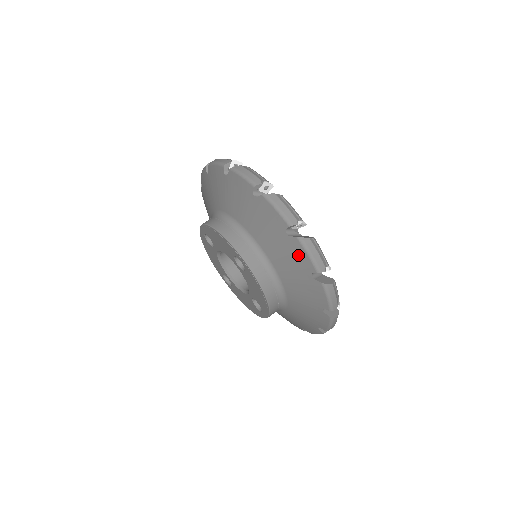
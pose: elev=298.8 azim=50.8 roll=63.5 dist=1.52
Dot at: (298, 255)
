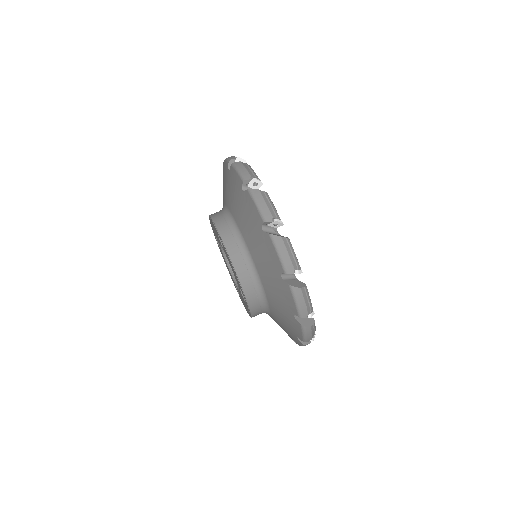
Dot at: (251, 209)
